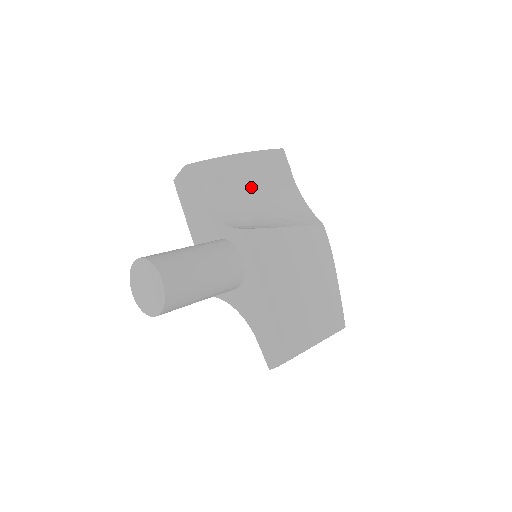
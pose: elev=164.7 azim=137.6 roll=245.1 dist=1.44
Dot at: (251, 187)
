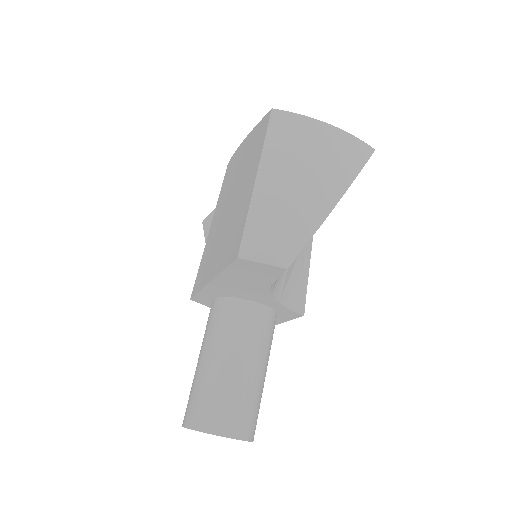
Dot at: occluded
